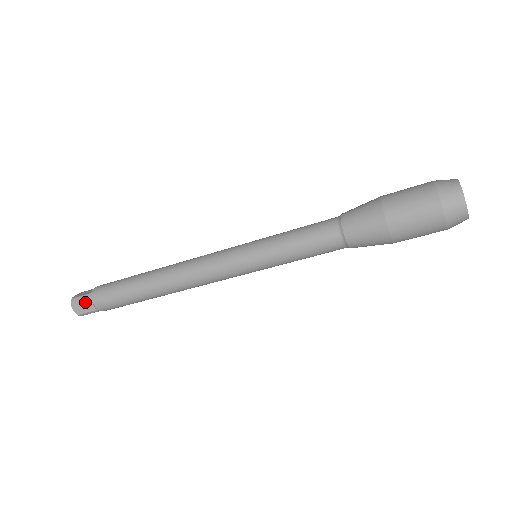
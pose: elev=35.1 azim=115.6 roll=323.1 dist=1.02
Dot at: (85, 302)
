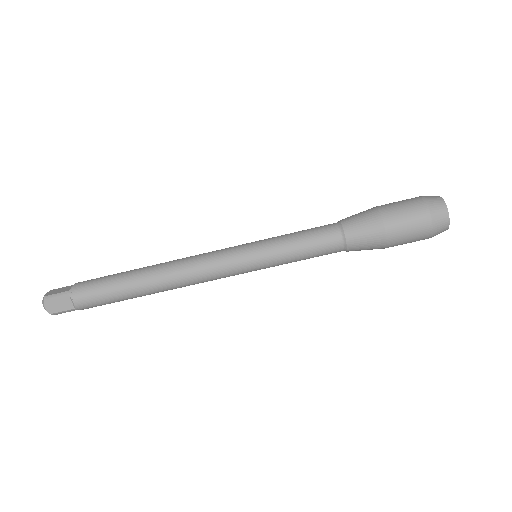
Dot at: (66, 288)
